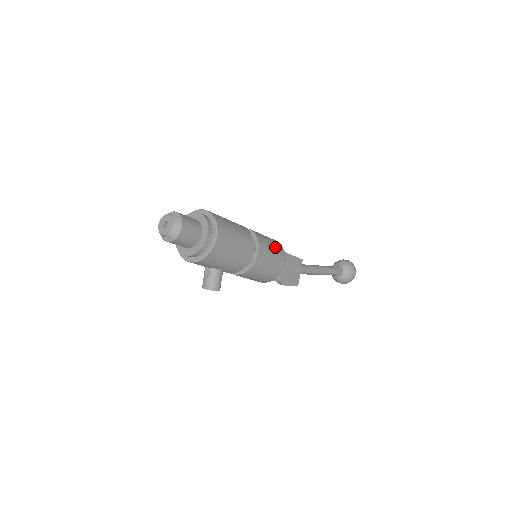
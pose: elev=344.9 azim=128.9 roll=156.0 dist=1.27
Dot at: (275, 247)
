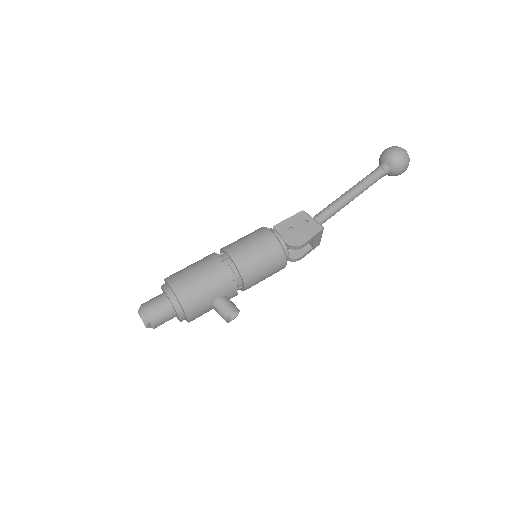
Dot at: (251, 236)
